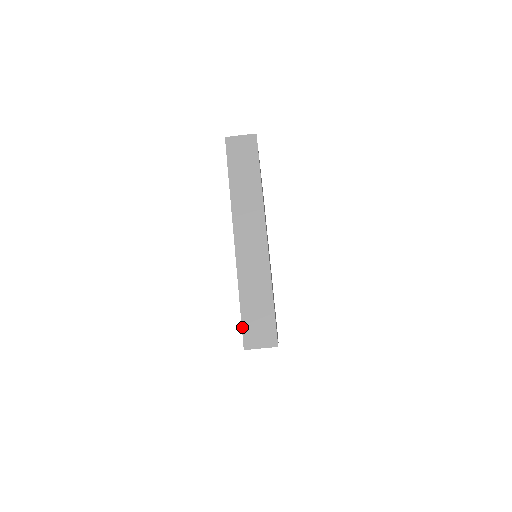
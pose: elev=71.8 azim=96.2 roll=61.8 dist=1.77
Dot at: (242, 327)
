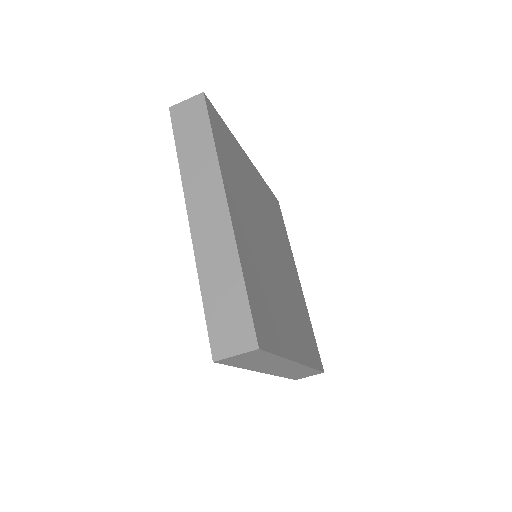
Dot at: (208, 330)
